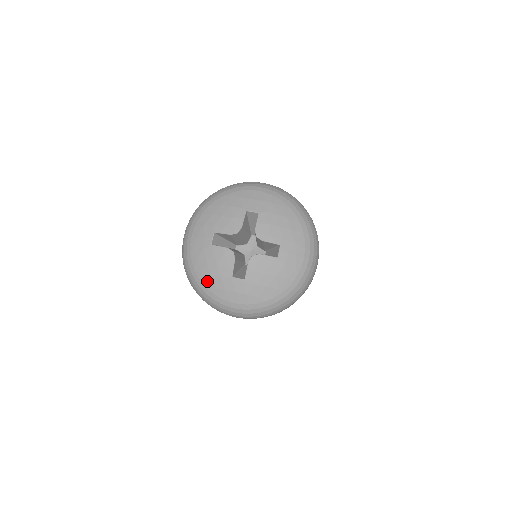
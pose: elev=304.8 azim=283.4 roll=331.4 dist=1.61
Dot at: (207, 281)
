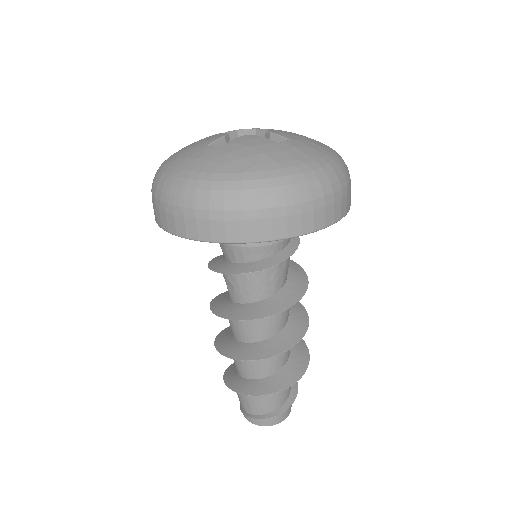
Dot at: (174, 156)
